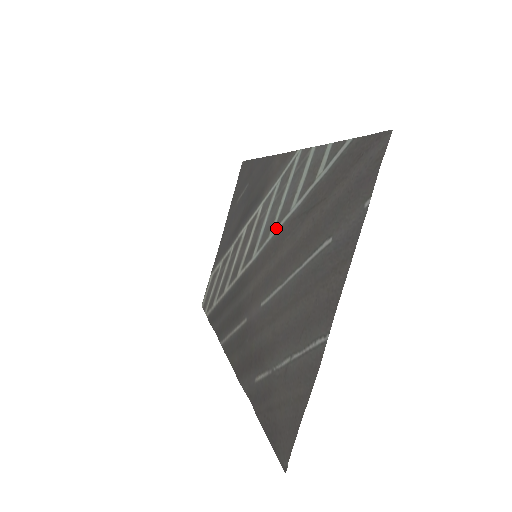
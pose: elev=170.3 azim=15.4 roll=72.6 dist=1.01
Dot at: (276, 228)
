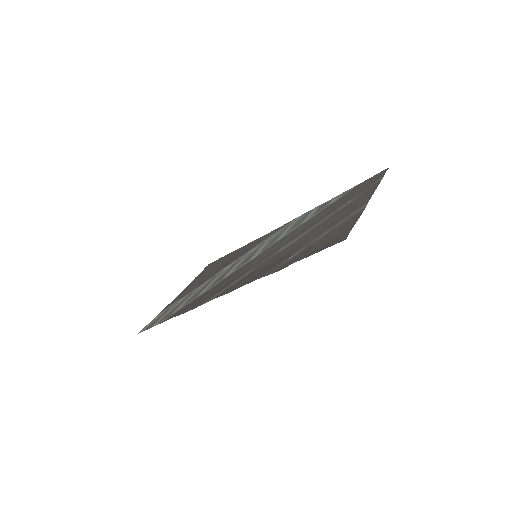
Dot at: (284, 235)
